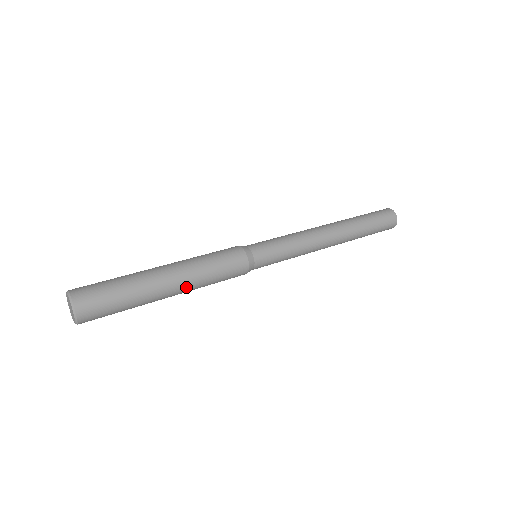
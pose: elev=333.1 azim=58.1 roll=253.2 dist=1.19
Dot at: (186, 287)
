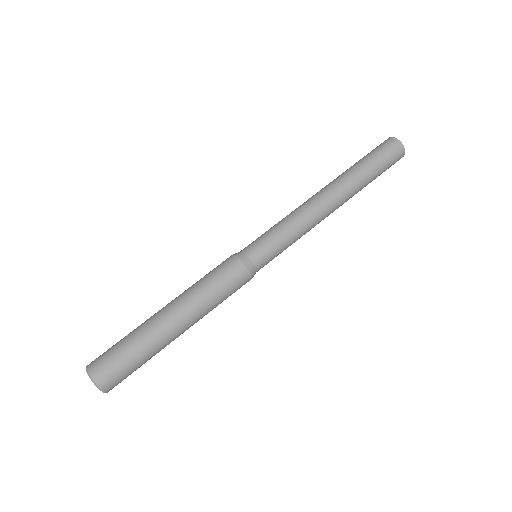
Dot at: (193, 320)
